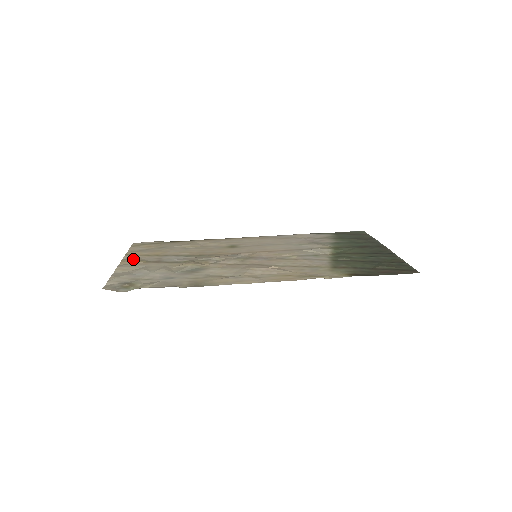
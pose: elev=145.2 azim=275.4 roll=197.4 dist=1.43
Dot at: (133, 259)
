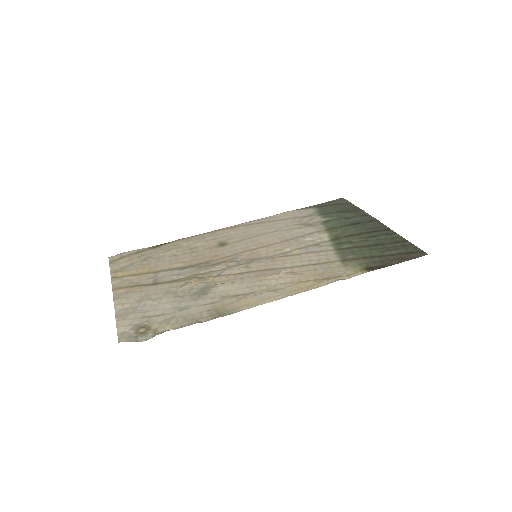
Dot at: (124, 284)
